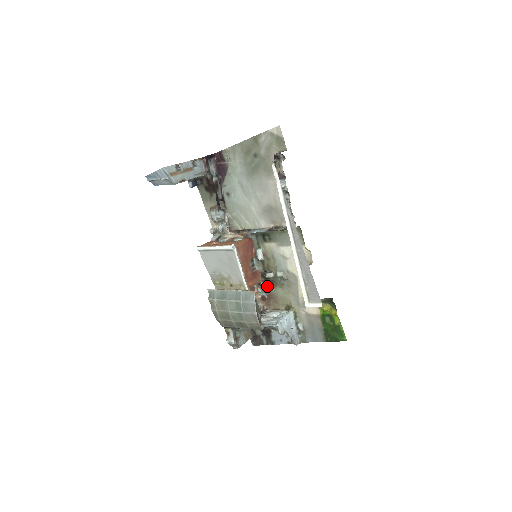
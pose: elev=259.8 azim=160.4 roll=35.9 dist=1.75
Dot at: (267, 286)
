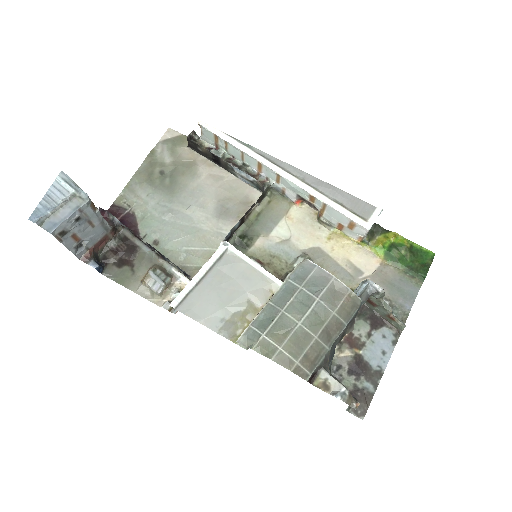
Dot at: occluded
